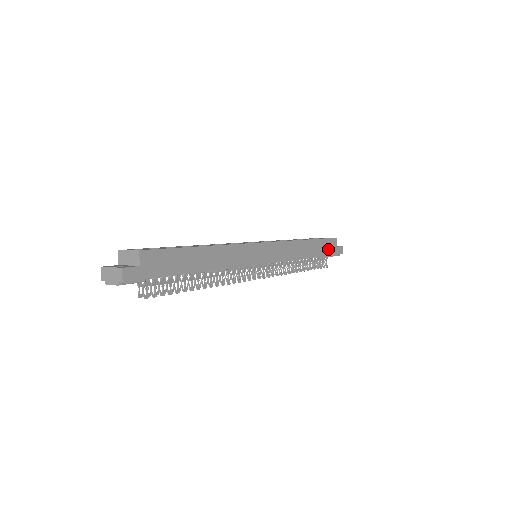
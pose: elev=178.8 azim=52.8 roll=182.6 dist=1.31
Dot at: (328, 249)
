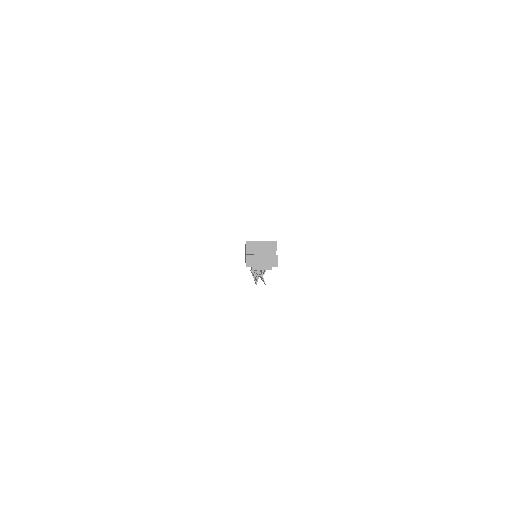
Dot at: occluded
